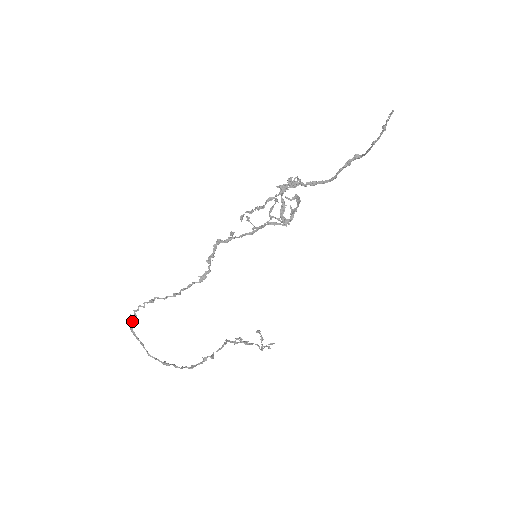
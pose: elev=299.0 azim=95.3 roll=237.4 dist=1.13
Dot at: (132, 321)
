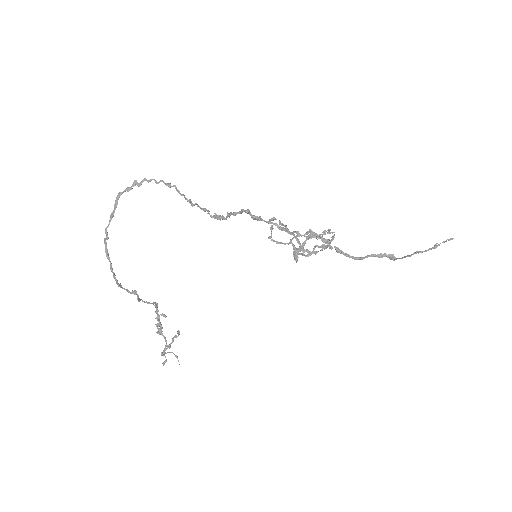
Dot at: (131, 186)
